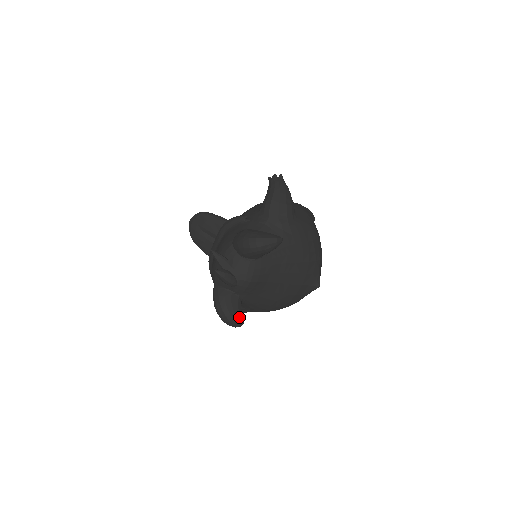
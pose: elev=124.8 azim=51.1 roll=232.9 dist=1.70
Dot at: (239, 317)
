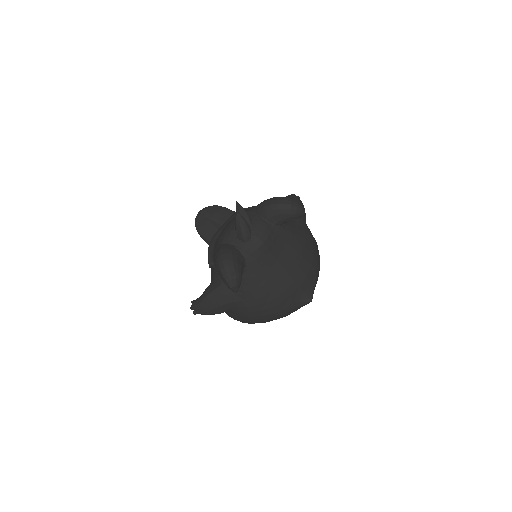
Dot at: (240, 275)
